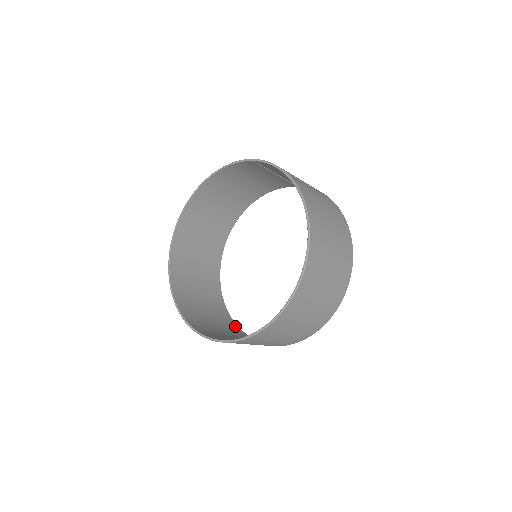
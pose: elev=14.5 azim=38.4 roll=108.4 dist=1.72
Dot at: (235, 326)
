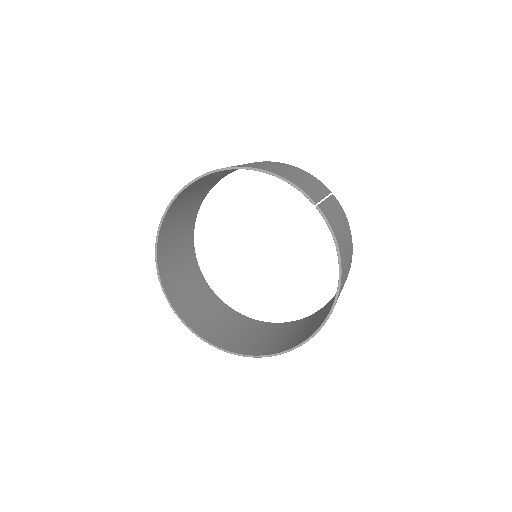
Dot at: (197, 268)
